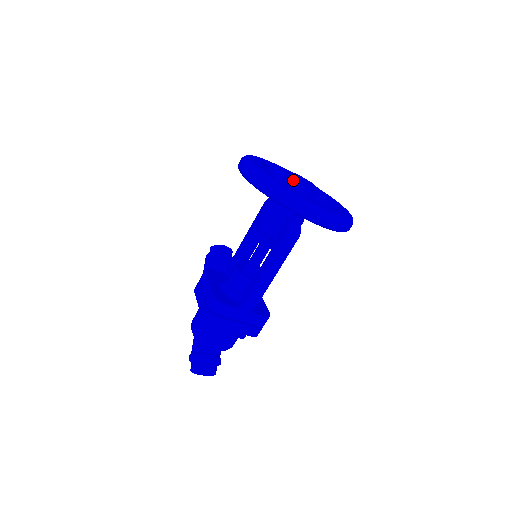
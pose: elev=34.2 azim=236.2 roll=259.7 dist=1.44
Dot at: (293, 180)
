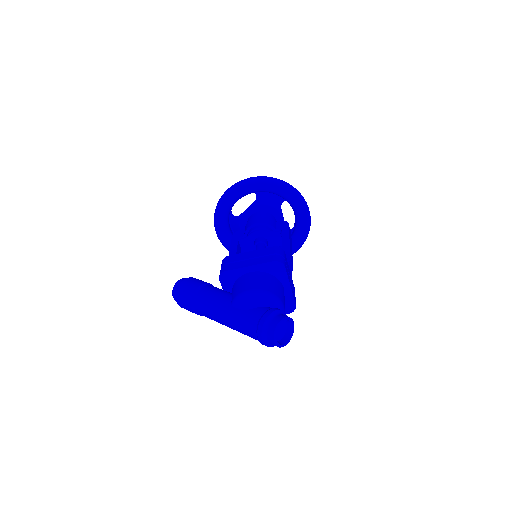
Dot at: occluded
